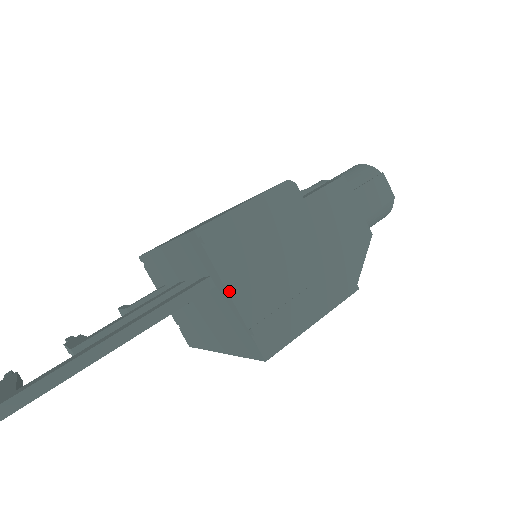
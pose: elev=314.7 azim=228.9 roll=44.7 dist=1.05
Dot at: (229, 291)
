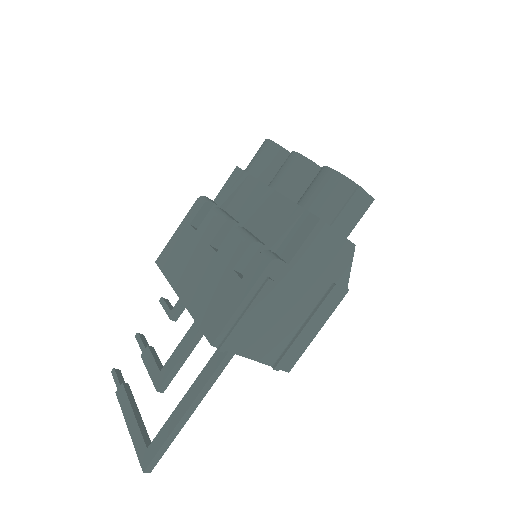
Dot at: (251, 358)
